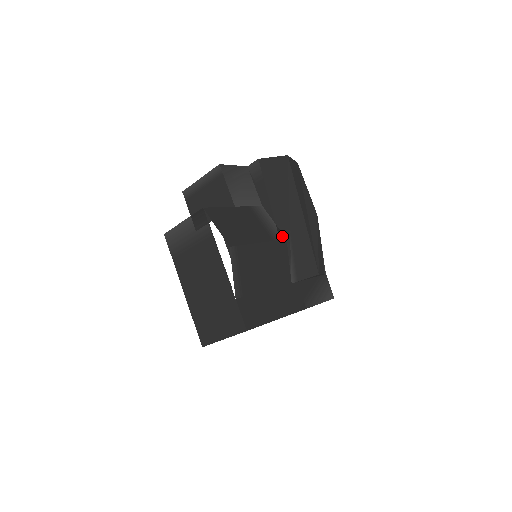
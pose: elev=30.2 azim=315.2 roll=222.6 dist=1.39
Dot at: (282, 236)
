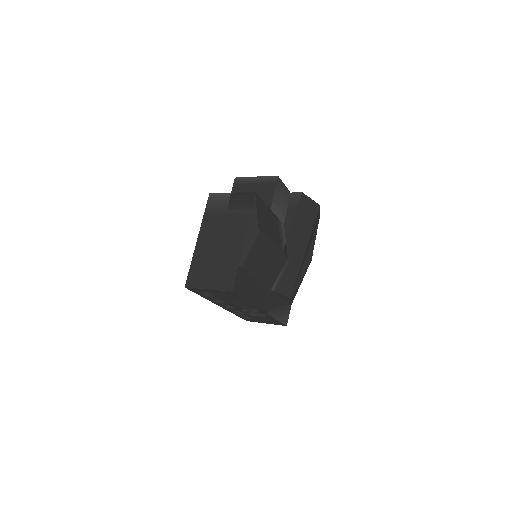
Dot at: (286, 253)
